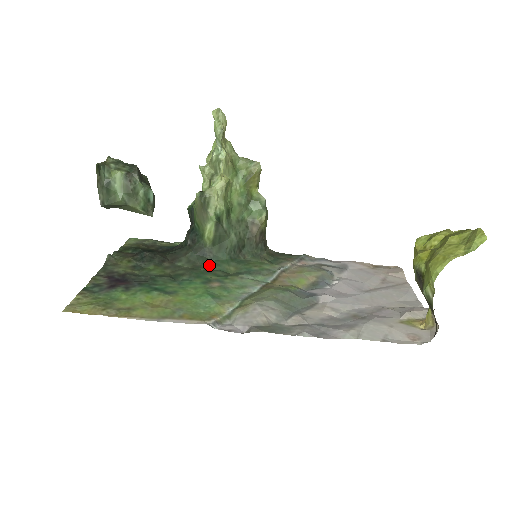
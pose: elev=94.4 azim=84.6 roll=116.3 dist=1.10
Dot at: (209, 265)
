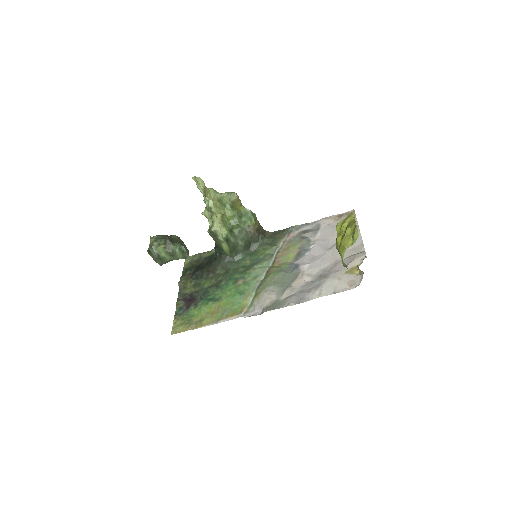
Dot at: (234, 265)
